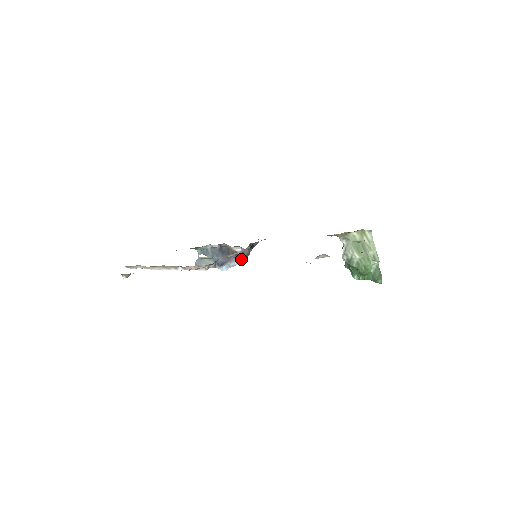
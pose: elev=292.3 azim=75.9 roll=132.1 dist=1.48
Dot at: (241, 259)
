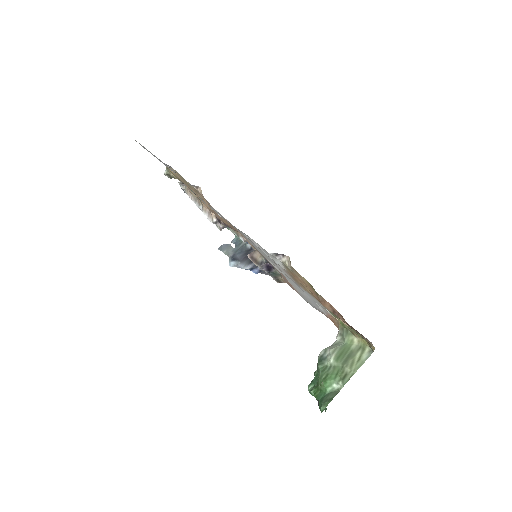
Dot at: (250, 267)
